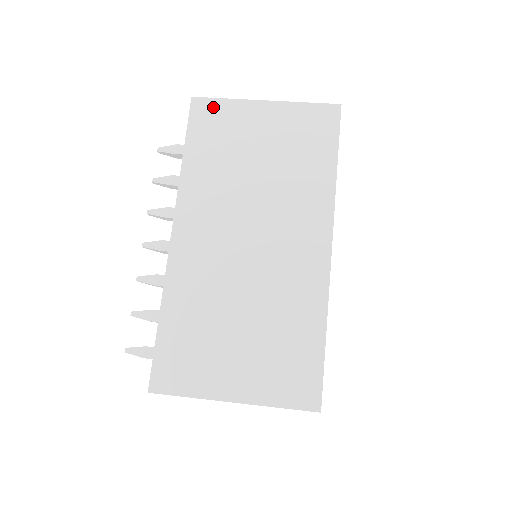
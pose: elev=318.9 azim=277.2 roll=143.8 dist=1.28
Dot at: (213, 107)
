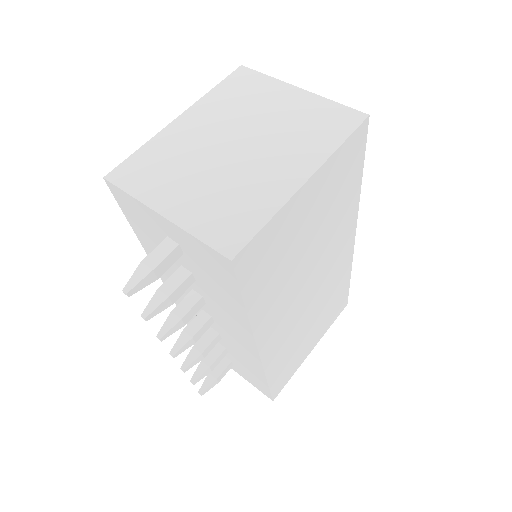
Dot at: (259, 244)
